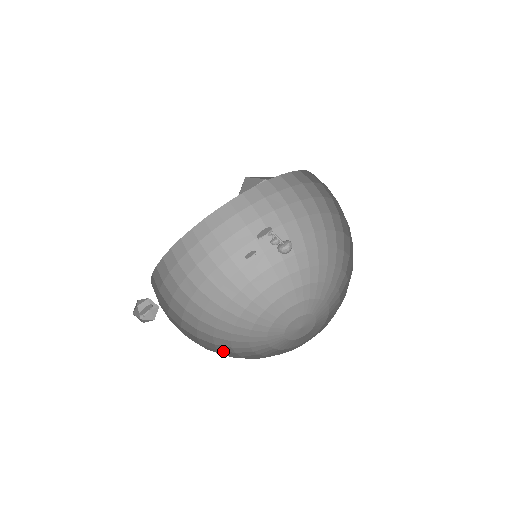
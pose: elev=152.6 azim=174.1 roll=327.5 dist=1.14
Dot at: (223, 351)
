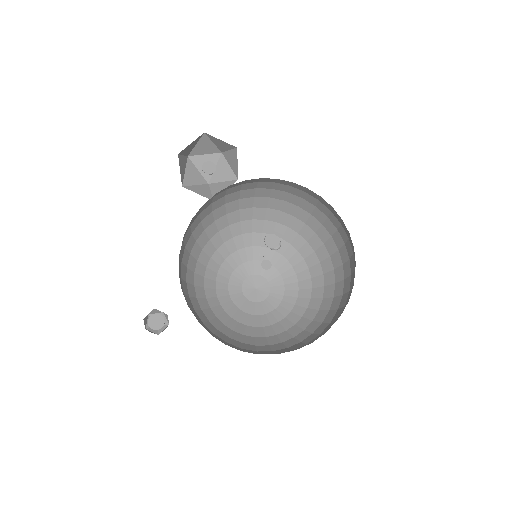
Dot at: (231, 335)
